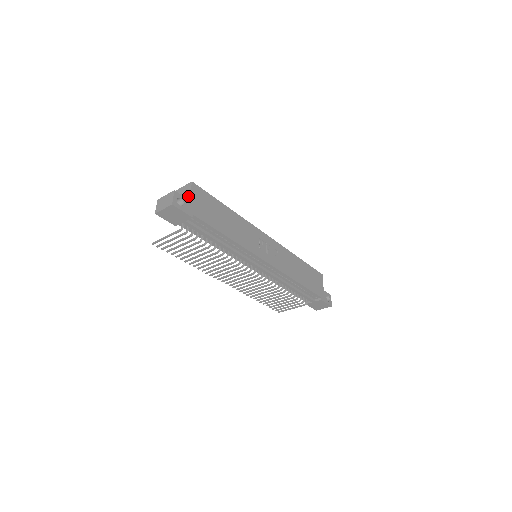
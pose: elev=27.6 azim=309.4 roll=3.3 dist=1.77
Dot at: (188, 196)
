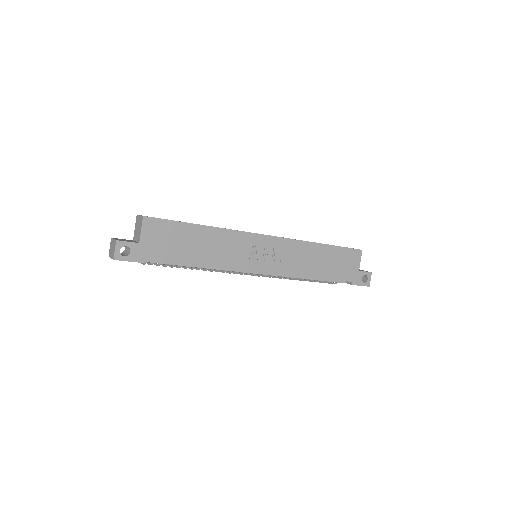
Dot at: (139, 236)
